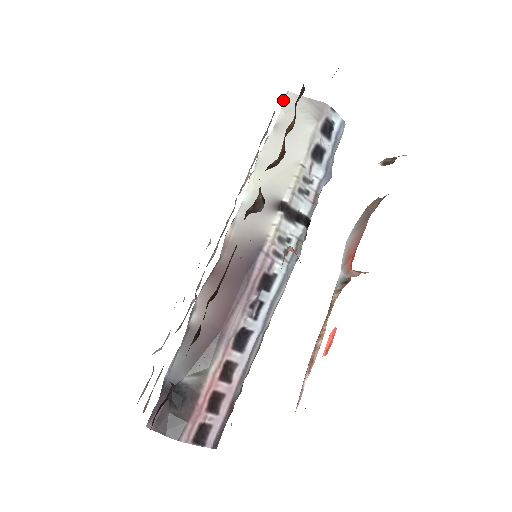
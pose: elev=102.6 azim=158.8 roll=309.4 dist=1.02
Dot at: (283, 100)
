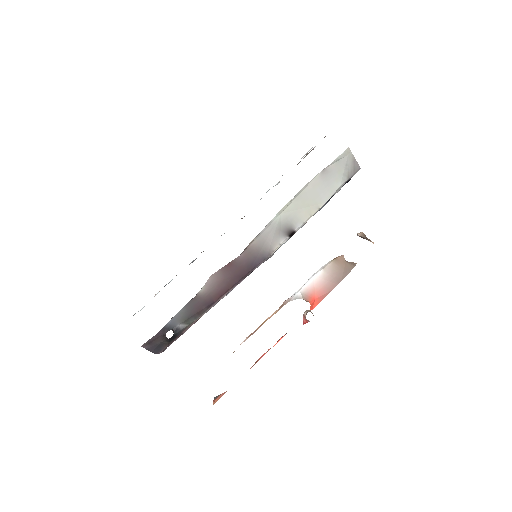
Dot at: (342, 153)
